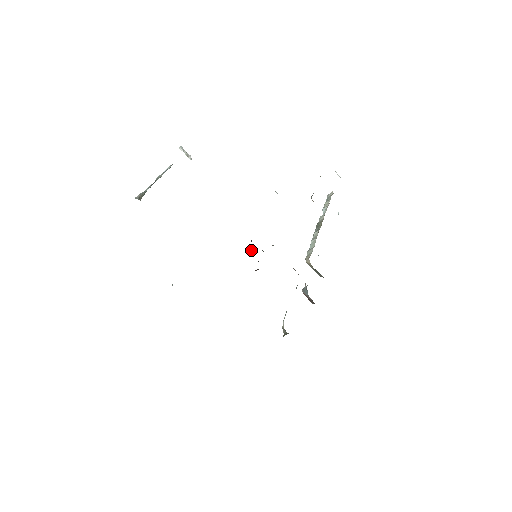
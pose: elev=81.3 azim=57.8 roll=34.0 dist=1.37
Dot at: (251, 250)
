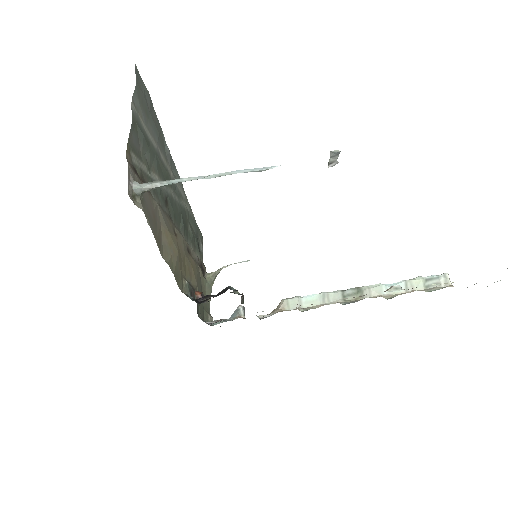
Dot at: (208, 298)
